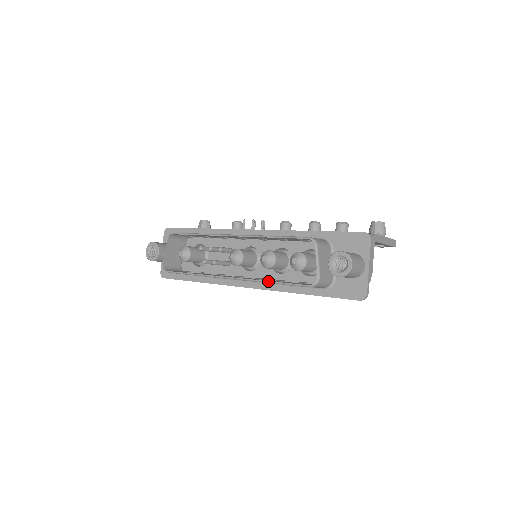
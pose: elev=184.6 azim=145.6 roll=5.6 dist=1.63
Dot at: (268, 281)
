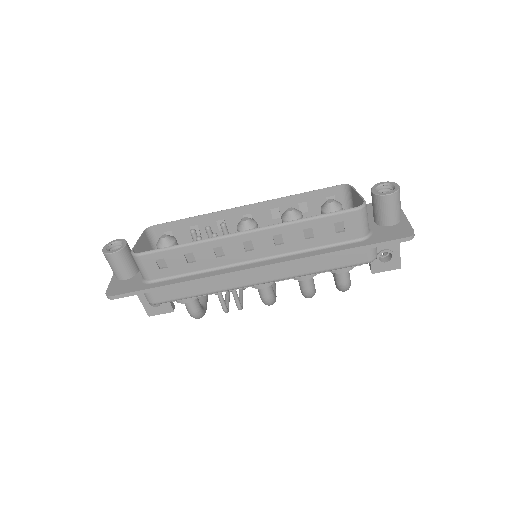
Dot at: occluded
